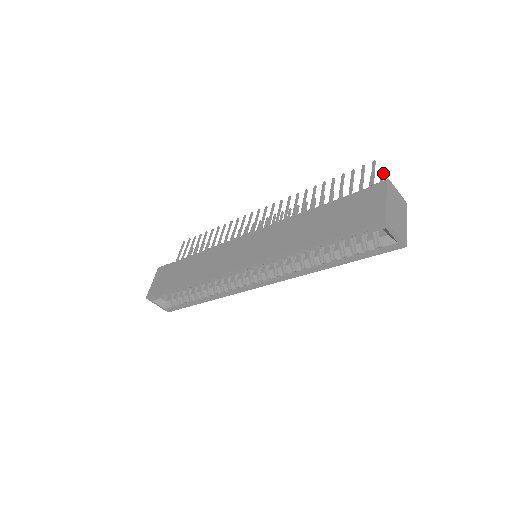
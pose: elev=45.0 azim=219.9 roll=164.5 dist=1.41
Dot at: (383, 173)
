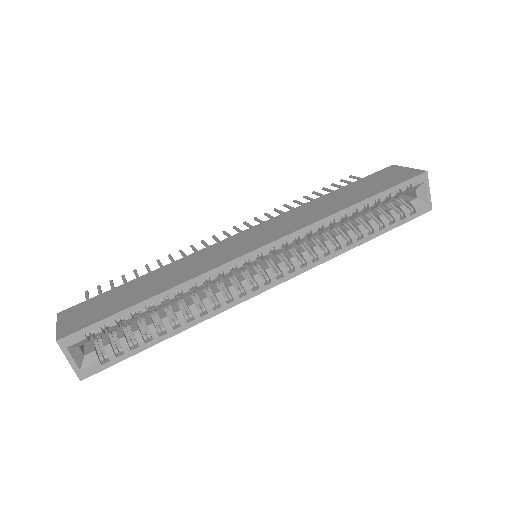
Dot at: occluded
